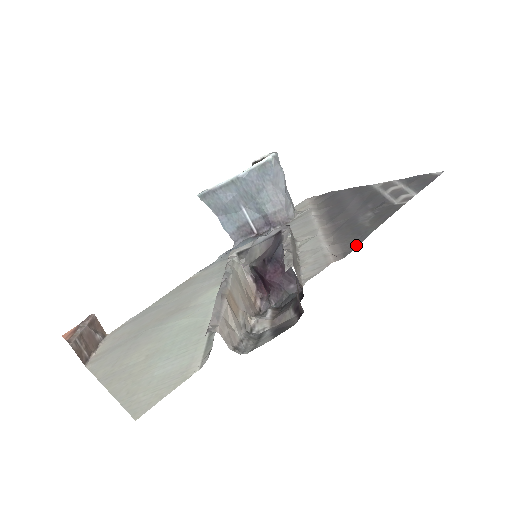
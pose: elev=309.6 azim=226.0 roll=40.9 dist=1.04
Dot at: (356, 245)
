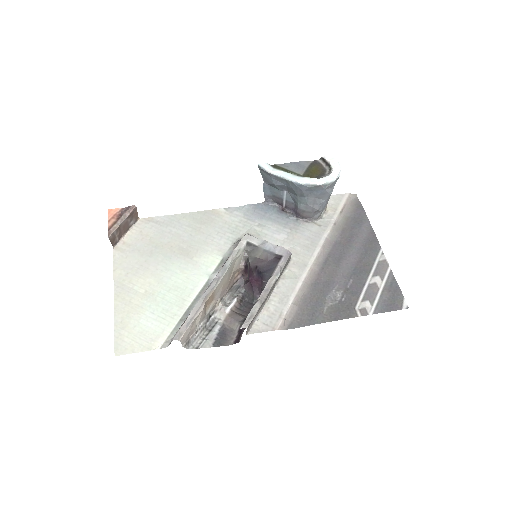
Dot at: (301, 325)
